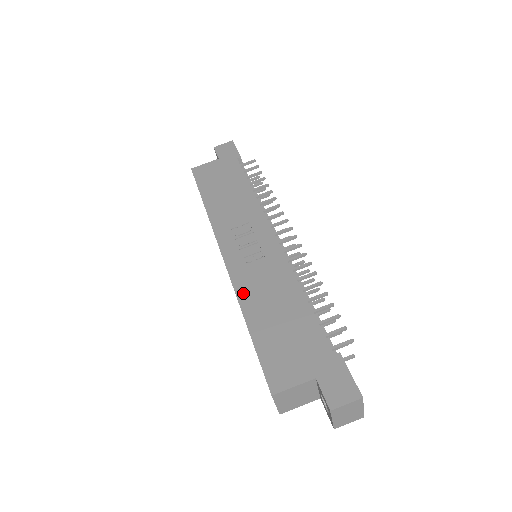
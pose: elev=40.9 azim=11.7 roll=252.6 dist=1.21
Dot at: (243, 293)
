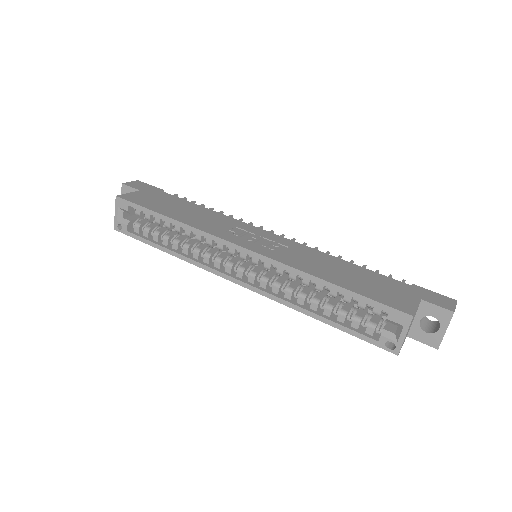
Dot at: (300, 266)
